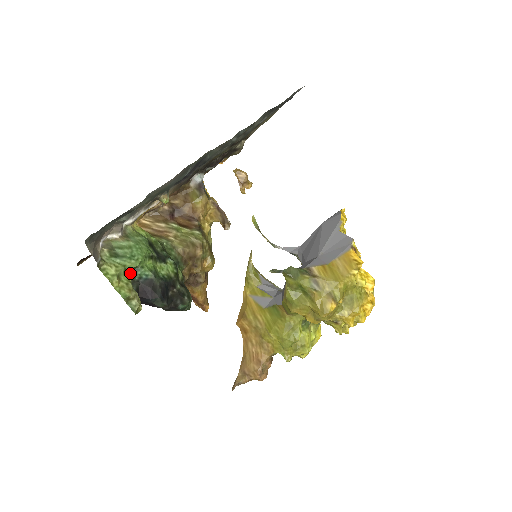
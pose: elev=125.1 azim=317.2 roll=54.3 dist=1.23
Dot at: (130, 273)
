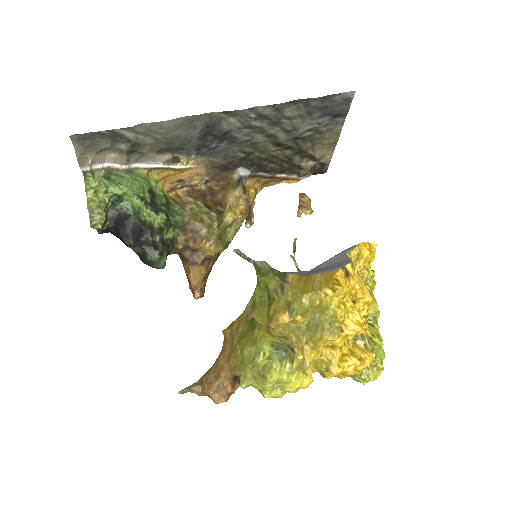
Dot at: (115, 201)
